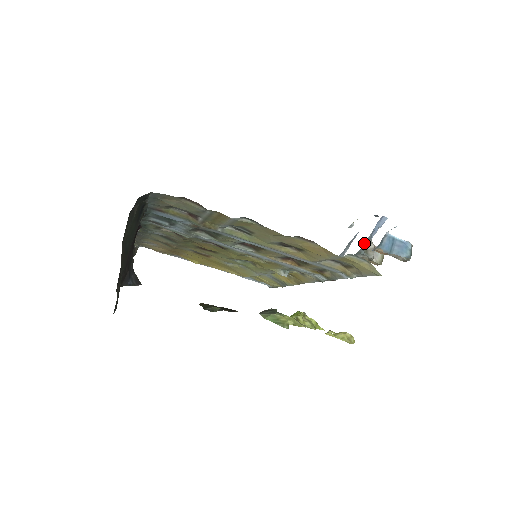
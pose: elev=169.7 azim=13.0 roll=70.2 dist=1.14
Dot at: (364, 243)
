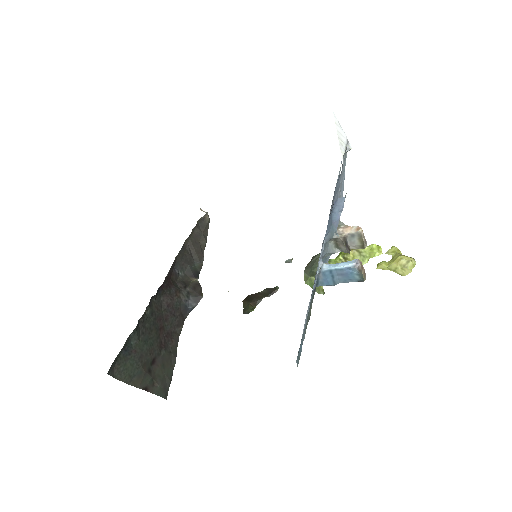
Dot at: (328, 241)
